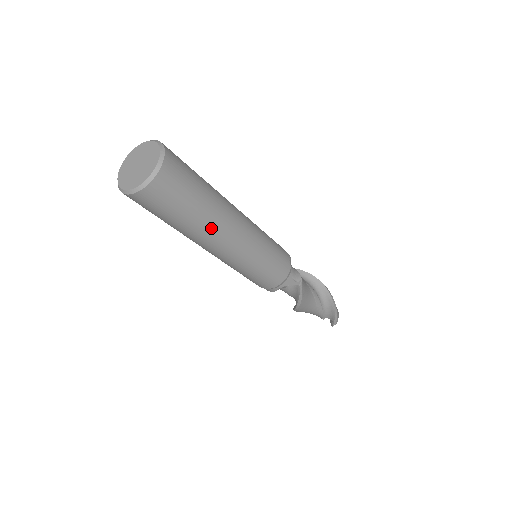
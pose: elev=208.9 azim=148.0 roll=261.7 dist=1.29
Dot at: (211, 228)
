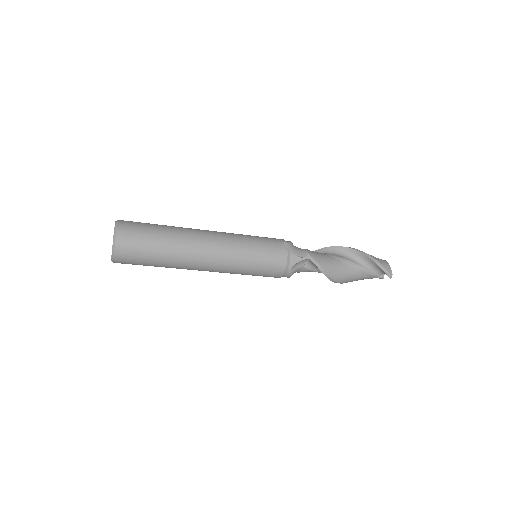
Dot at: (183, 252)
